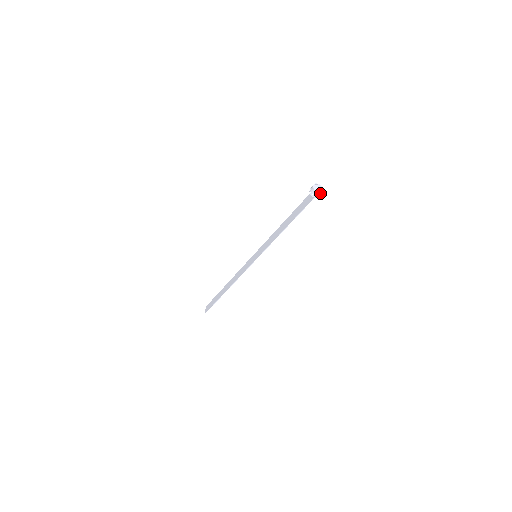
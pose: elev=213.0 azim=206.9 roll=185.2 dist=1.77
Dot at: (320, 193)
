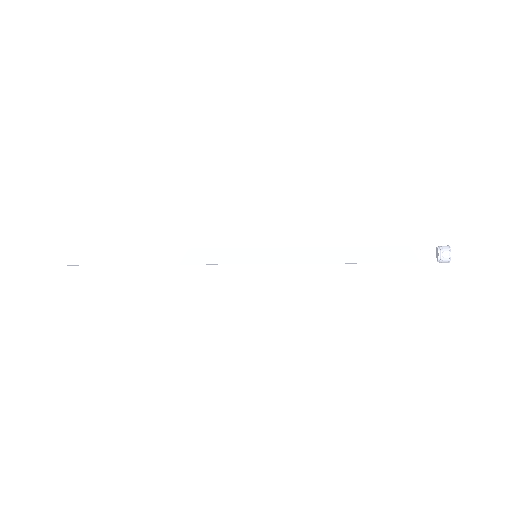
Dot at: (448, 262)
